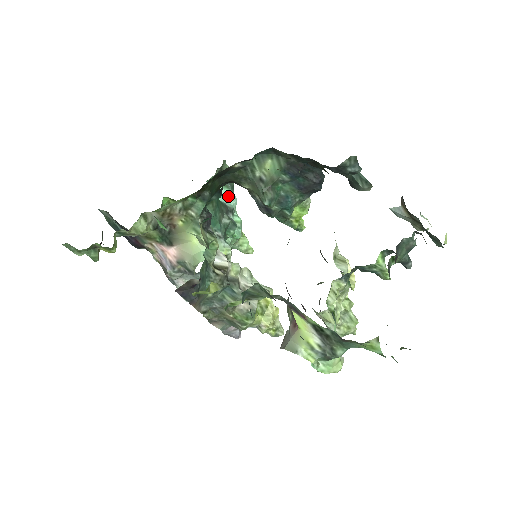
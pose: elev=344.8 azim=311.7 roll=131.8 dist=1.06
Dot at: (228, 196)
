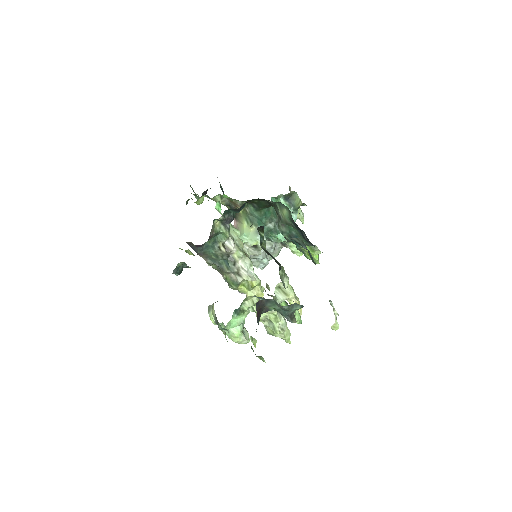
Dot at: occluded
